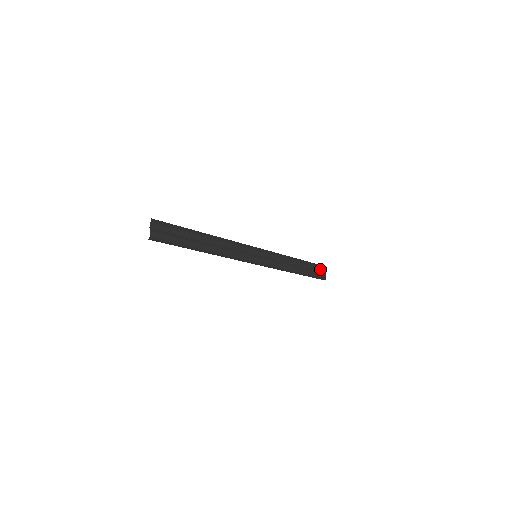
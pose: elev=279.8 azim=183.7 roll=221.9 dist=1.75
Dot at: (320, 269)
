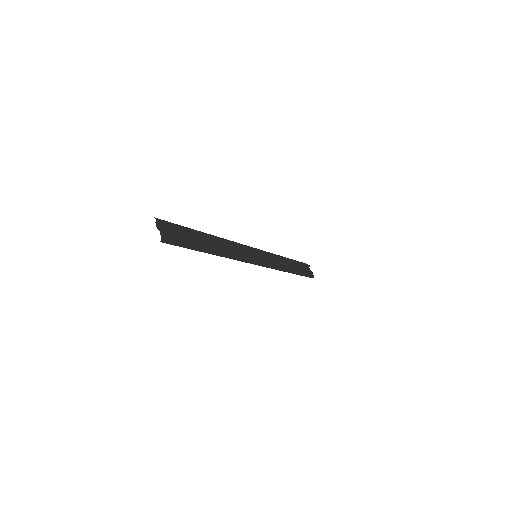
Dot at: (305, 267)
